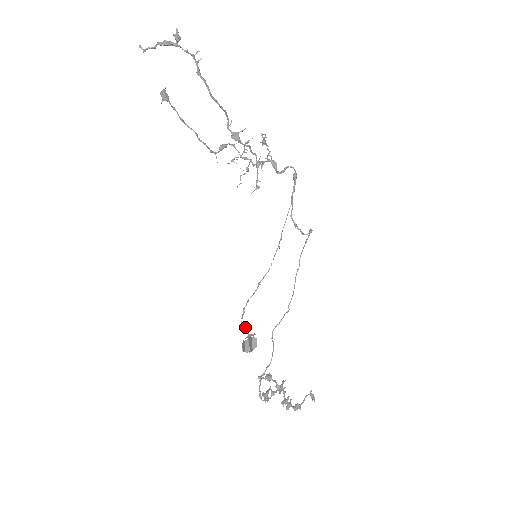
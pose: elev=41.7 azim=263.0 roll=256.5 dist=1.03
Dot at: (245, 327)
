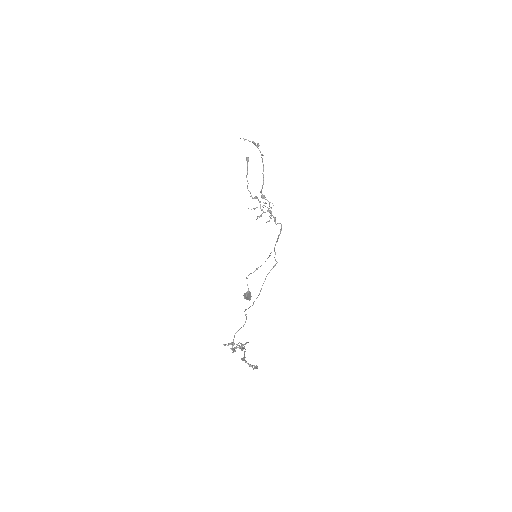
Dot at: occluded
